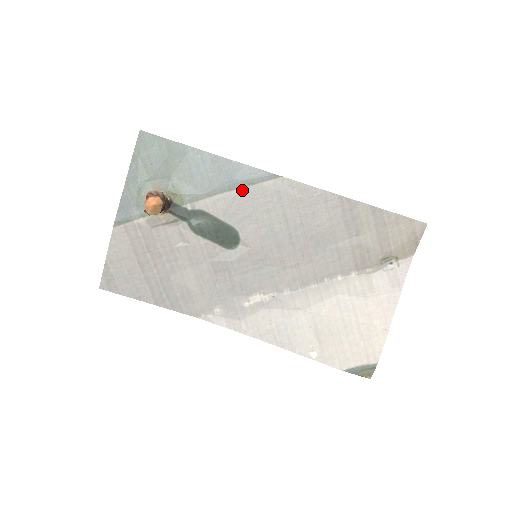
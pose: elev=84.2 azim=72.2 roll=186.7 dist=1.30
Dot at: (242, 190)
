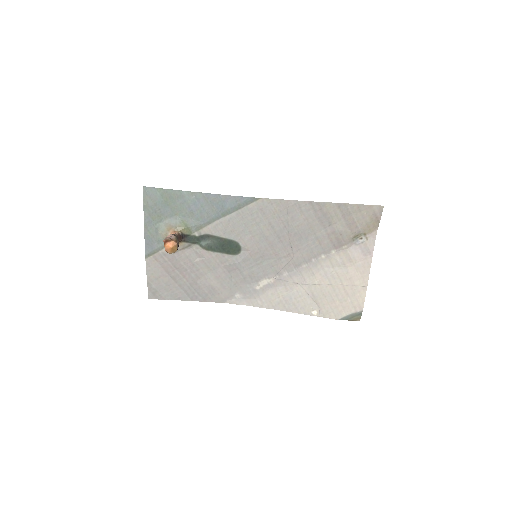
Dot at: (233, 214)
